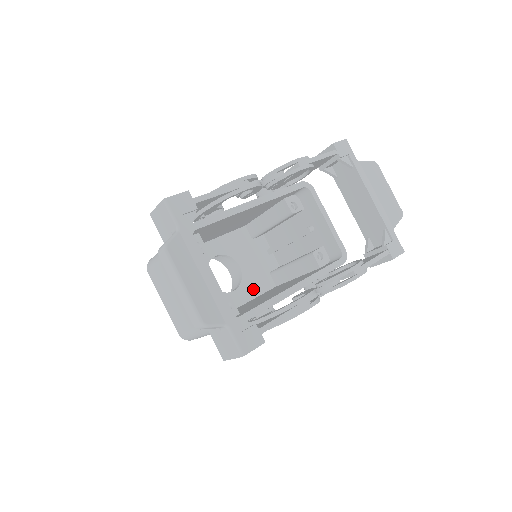
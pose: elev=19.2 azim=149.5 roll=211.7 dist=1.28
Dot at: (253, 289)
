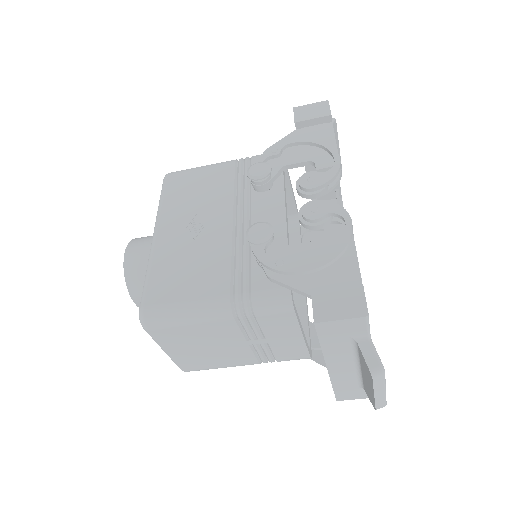
Dot at: occluded
